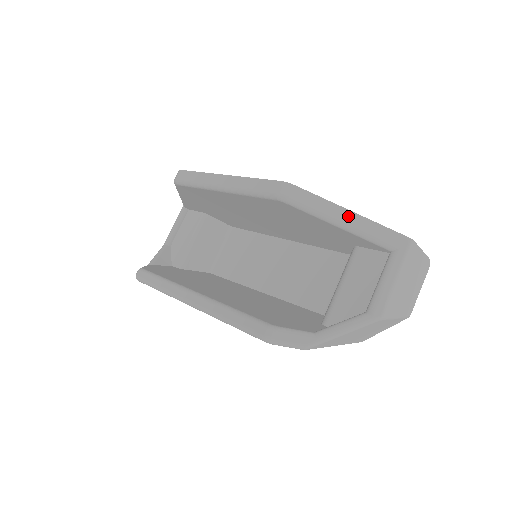
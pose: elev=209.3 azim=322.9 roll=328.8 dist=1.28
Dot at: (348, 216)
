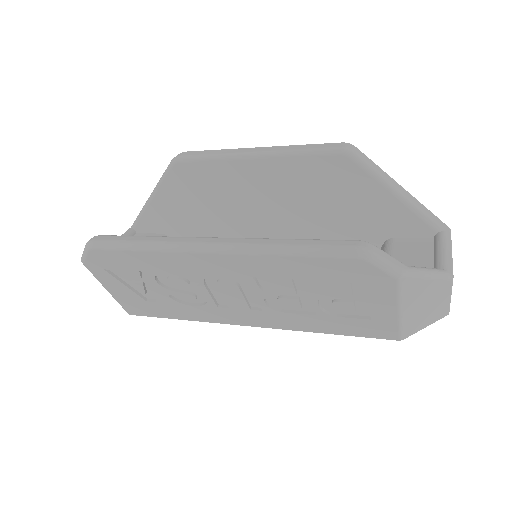
Dot at: (402, 189)
